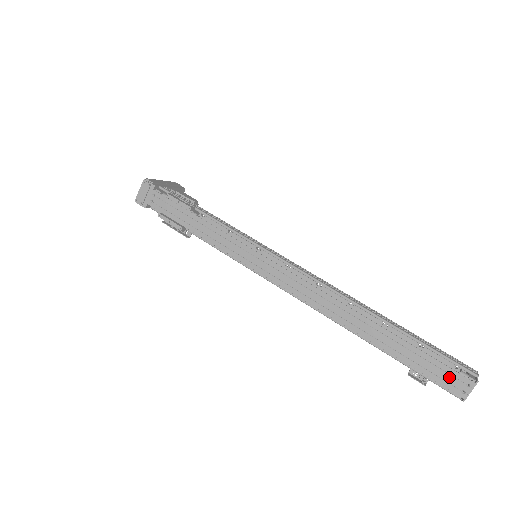
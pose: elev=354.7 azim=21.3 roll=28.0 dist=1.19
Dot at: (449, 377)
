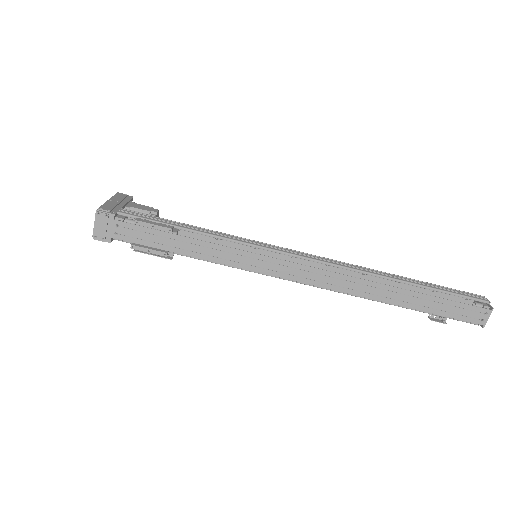
Dot at: (469, 312)
